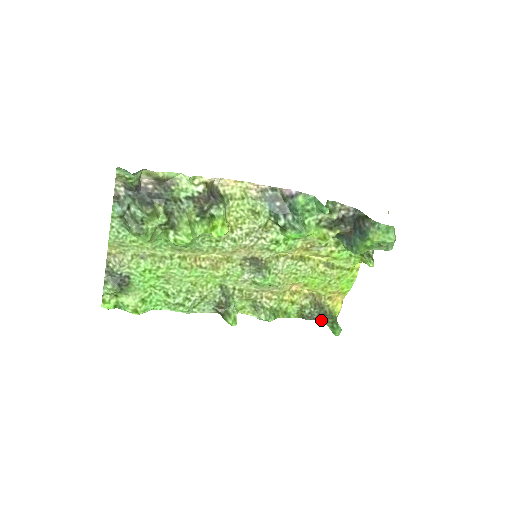
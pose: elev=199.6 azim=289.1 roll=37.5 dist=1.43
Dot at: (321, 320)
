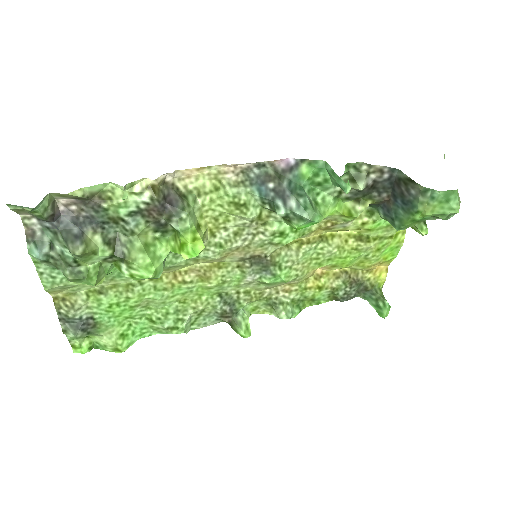
Dot at: (361, 297)
